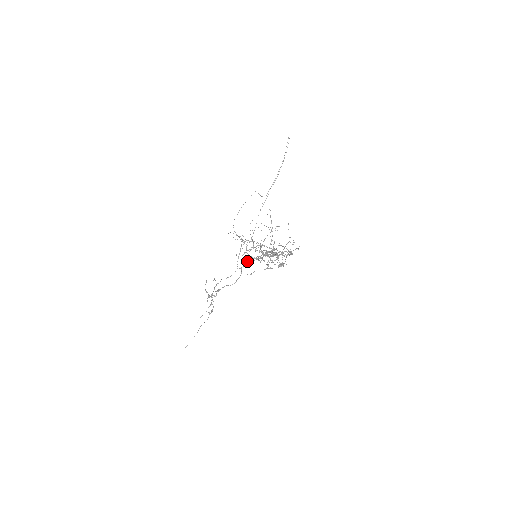
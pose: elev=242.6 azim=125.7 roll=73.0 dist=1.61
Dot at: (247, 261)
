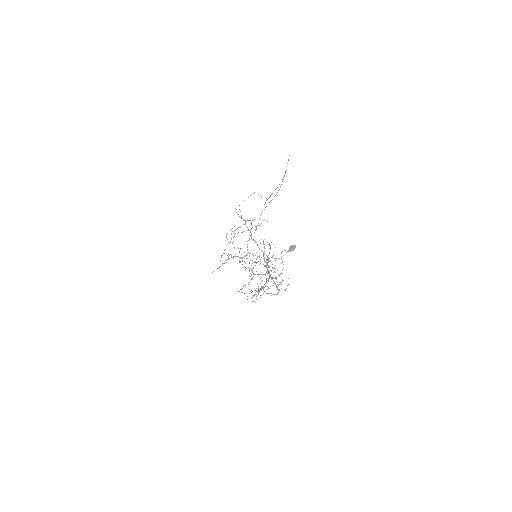
Dot at: (264, 219)
